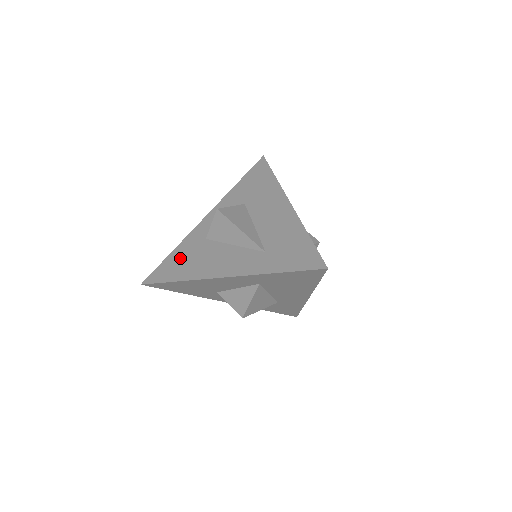
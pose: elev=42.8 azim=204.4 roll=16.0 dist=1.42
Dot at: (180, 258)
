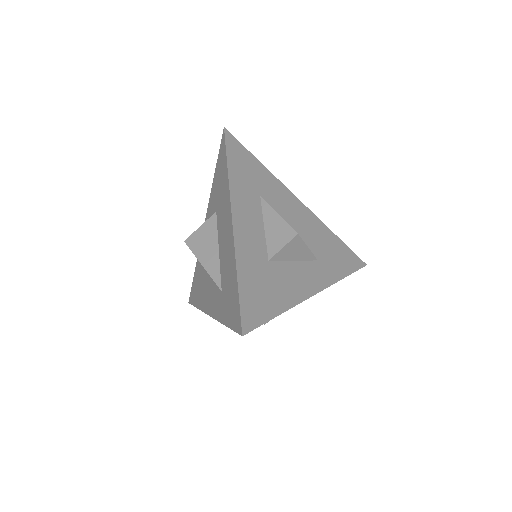
Dot at: (197, 279)
